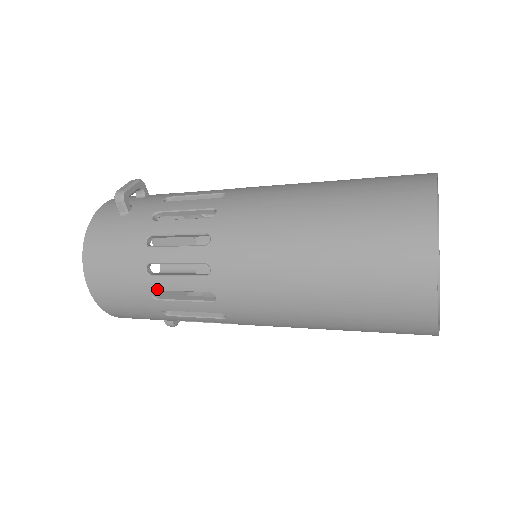
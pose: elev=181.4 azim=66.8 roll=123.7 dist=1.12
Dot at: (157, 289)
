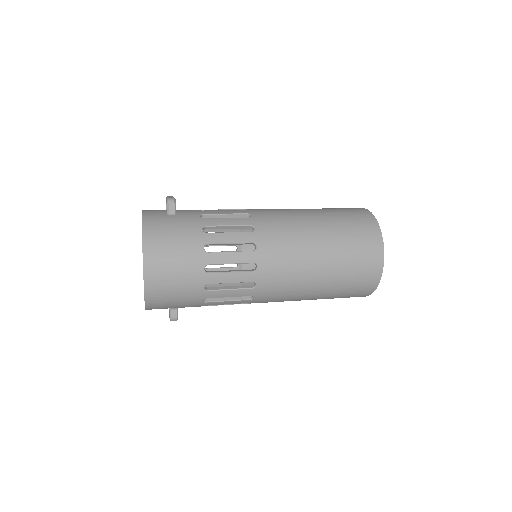
Dot at: (211, 263)
